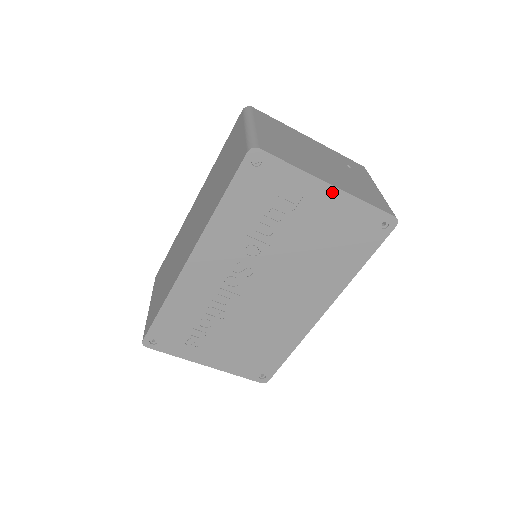
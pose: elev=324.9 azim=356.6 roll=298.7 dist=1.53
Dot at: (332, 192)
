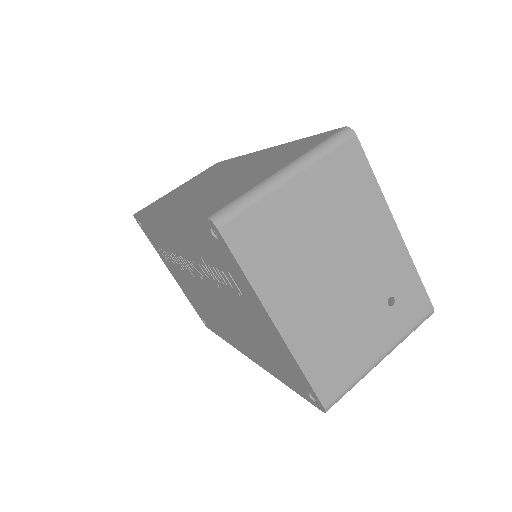
Dot at: (275, 329)
